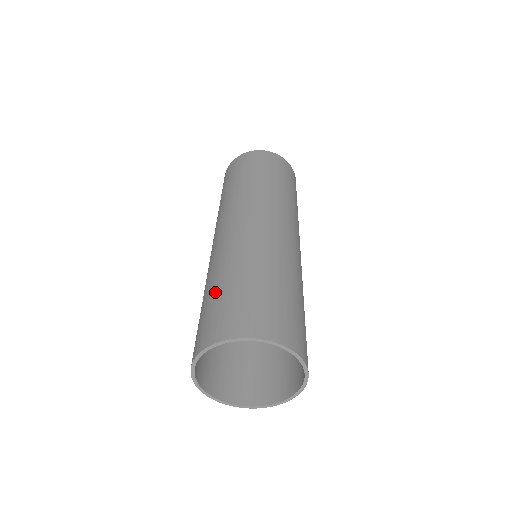
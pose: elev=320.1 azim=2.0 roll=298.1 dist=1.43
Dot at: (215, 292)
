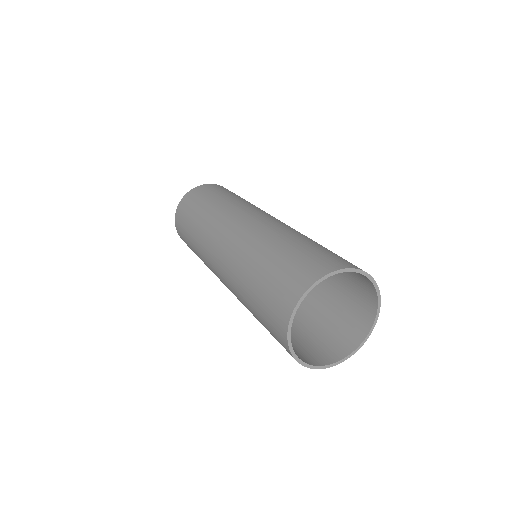
Dot at: (284, 251)
